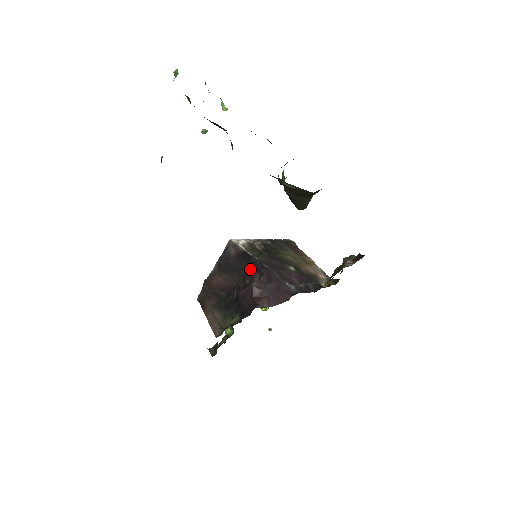
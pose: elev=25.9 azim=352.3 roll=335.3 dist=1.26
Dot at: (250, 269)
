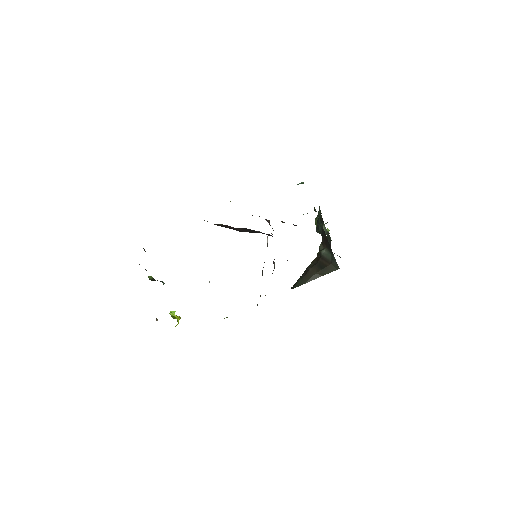
Dot at: occluded
